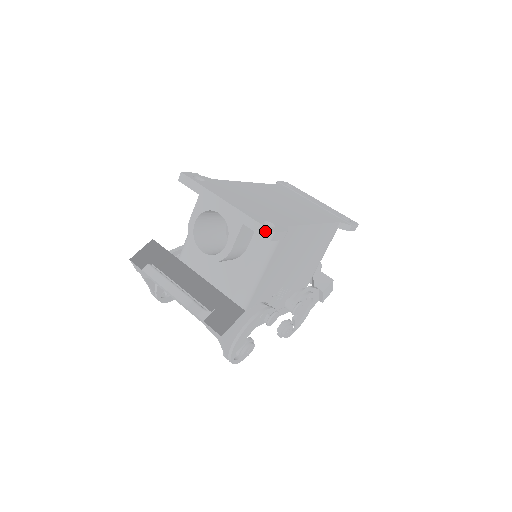
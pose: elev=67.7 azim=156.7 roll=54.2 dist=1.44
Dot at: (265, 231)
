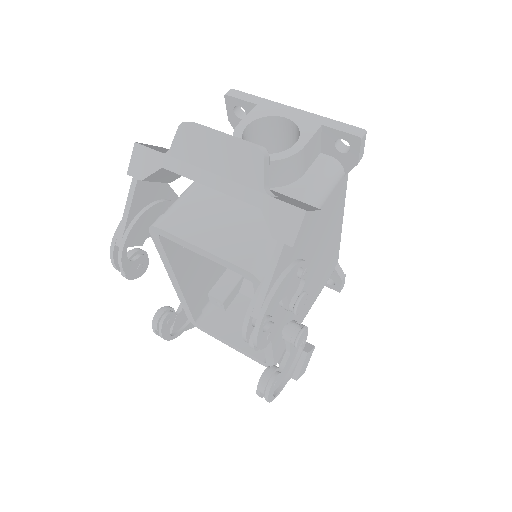
Dot at: (355, 129)
